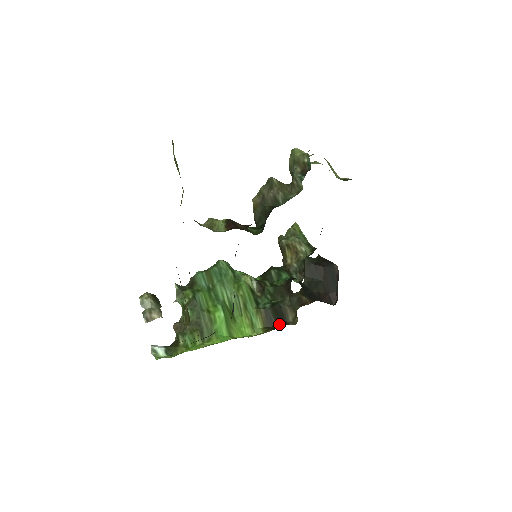
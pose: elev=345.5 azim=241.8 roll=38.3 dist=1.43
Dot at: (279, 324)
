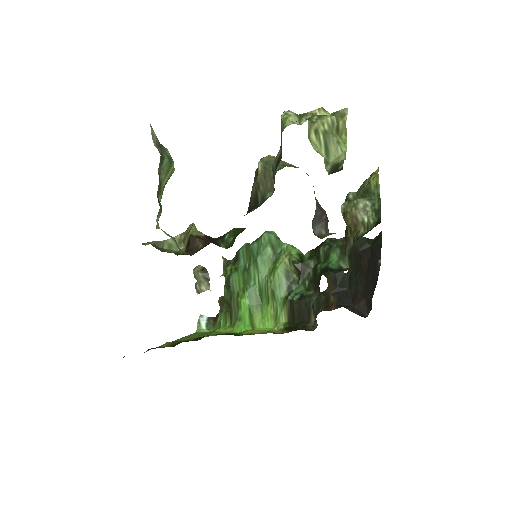
Dot at: (299, 324)
